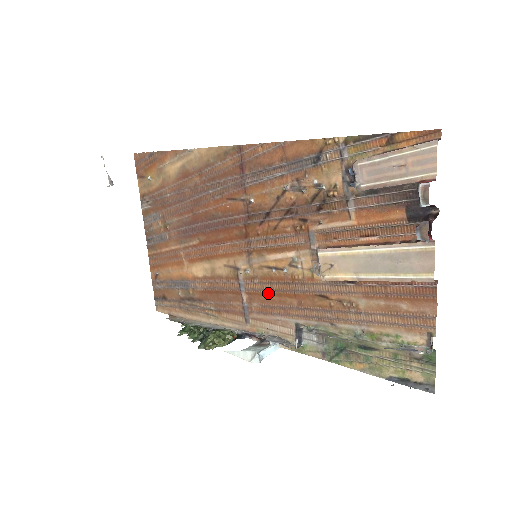
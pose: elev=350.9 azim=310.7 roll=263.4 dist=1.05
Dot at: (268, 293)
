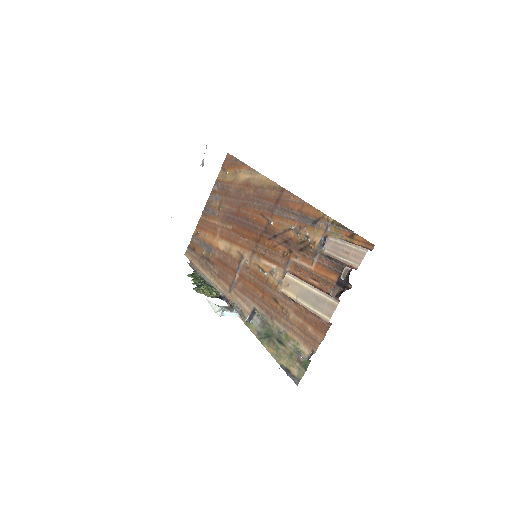
Dot at: (250, 281)
